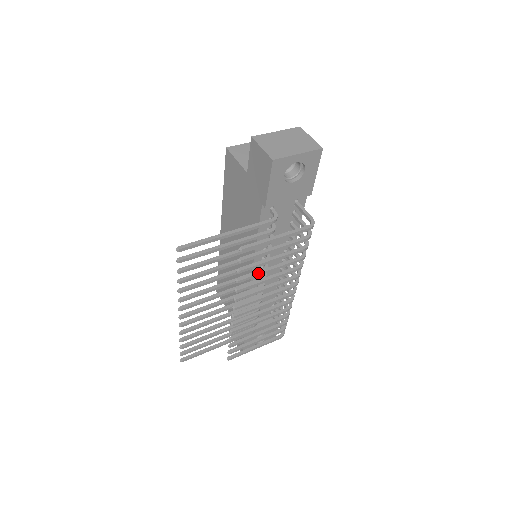
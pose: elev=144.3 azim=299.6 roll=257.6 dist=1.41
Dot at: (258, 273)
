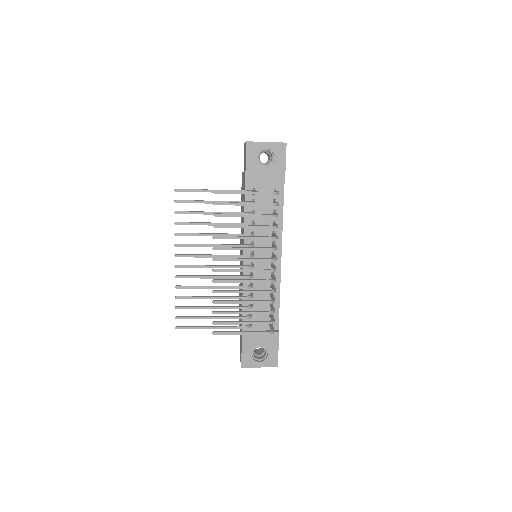
Dot at: (231, 225)
